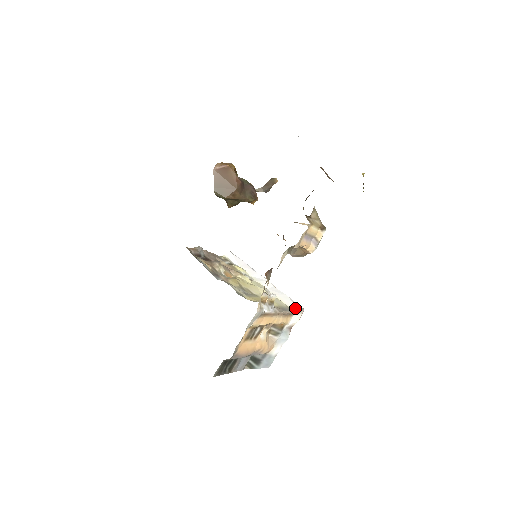
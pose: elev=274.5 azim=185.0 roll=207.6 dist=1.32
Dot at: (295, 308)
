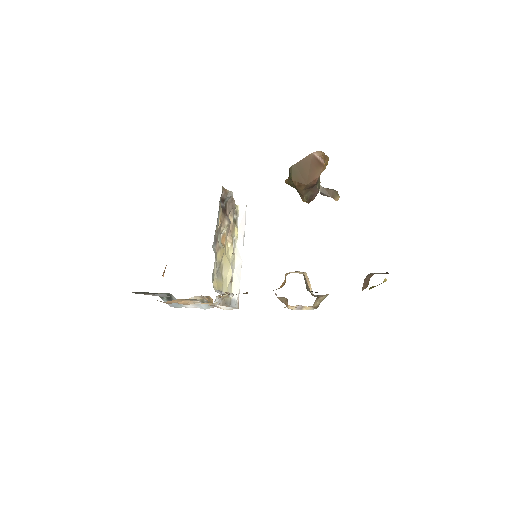
Dot at: (234, 303)
